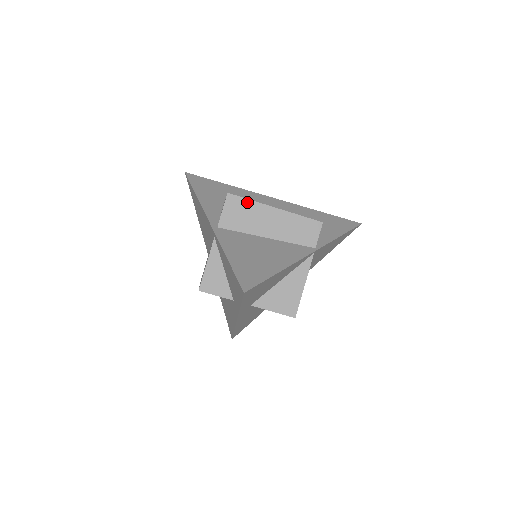
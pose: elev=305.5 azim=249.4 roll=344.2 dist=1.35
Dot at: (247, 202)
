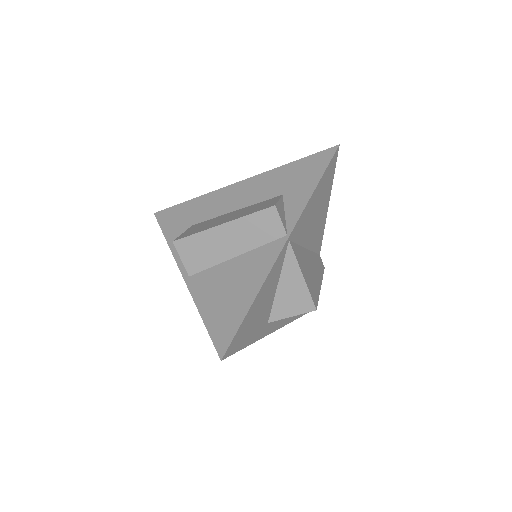
Dot at: (194, 238)
